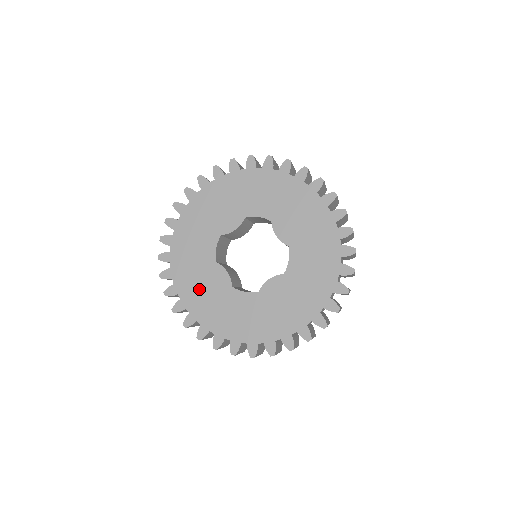
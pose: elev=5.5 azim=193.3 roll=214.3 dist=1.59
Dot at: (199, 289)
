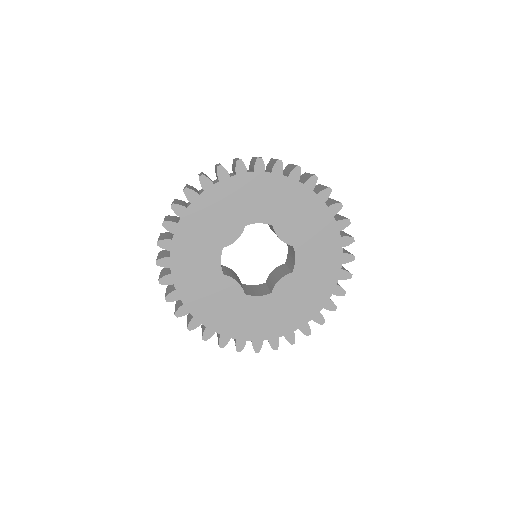
Dot at: (212, 303)
